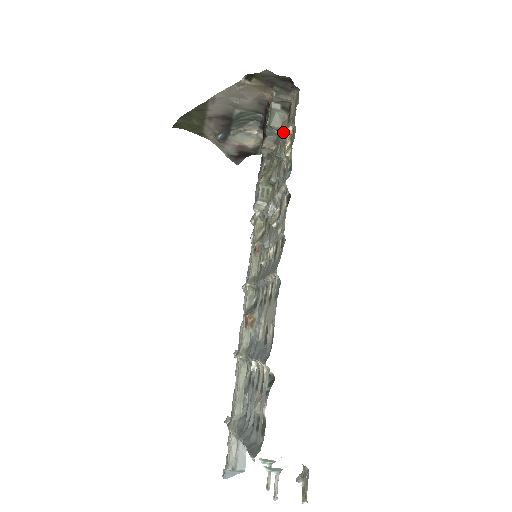
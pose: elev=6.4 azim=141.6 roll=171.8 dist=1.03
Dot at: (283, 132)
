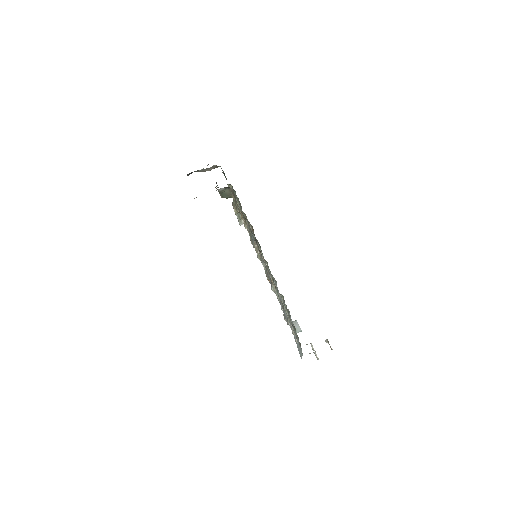
Dot at: (235, 203)
